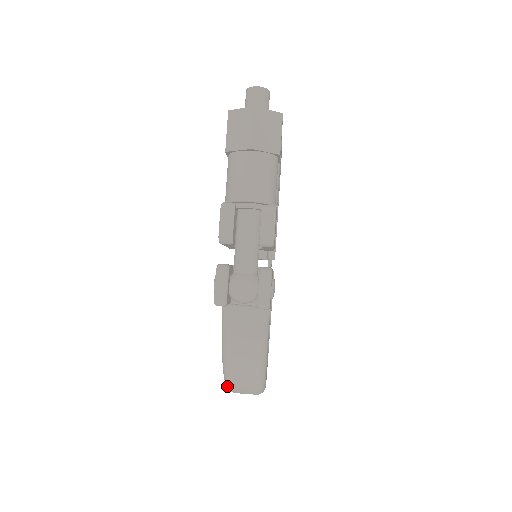
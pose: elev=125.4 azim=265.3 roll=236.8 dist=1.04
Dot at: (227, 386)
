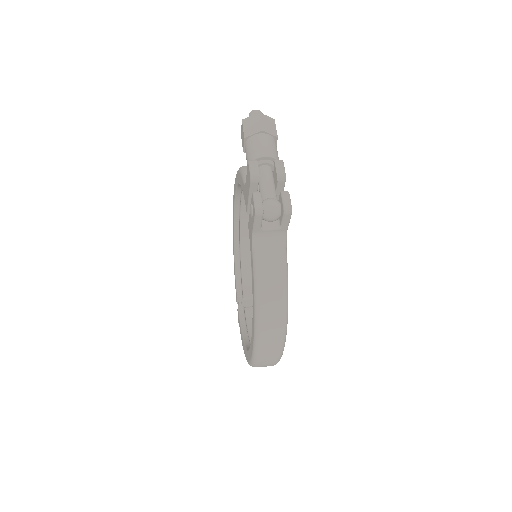
Dot at: (257, 331)
